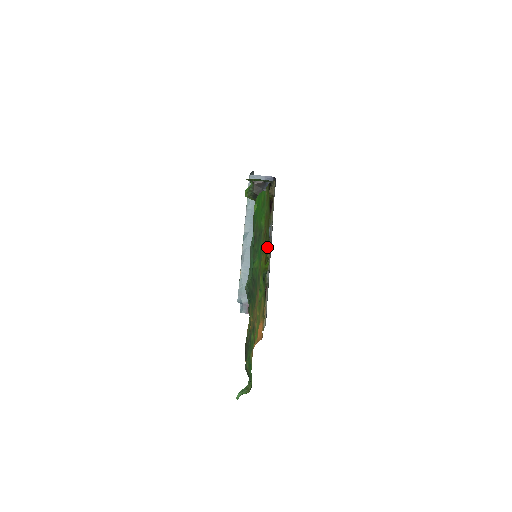
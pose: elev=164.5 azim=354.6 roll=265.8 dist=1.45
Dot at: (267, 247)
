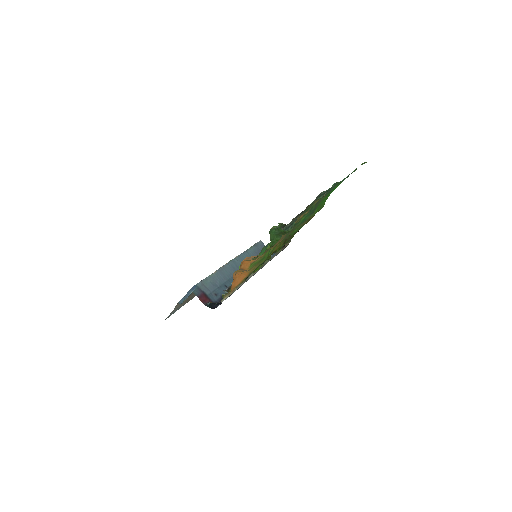
Dot at: (279, 248)
